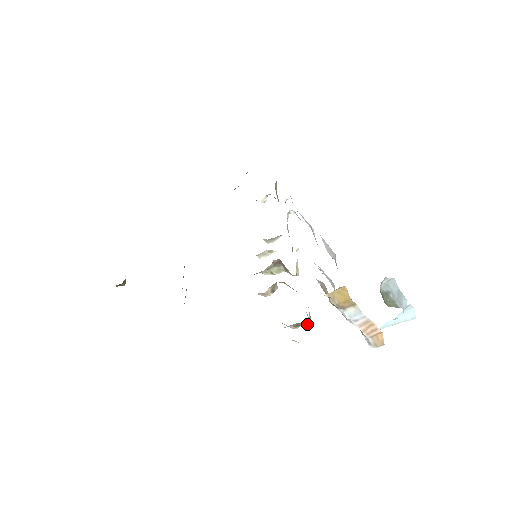
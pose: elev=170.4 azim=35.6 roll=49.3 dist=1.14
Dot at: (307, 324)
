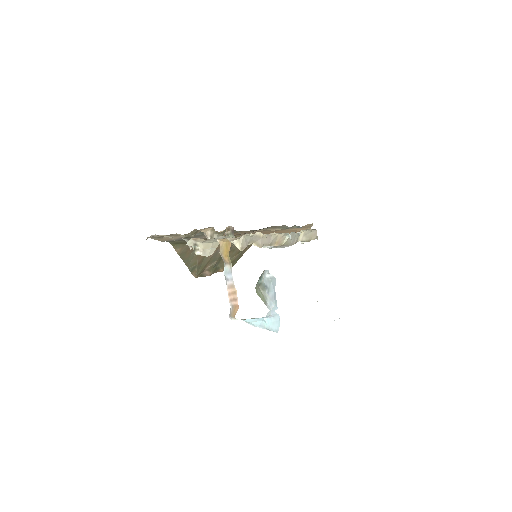
Dot at: (194, 246)
